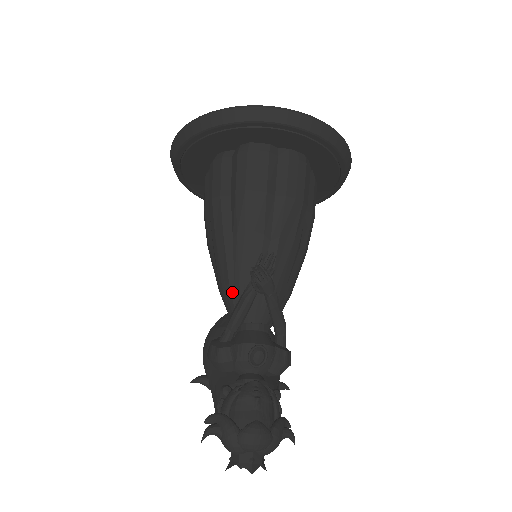
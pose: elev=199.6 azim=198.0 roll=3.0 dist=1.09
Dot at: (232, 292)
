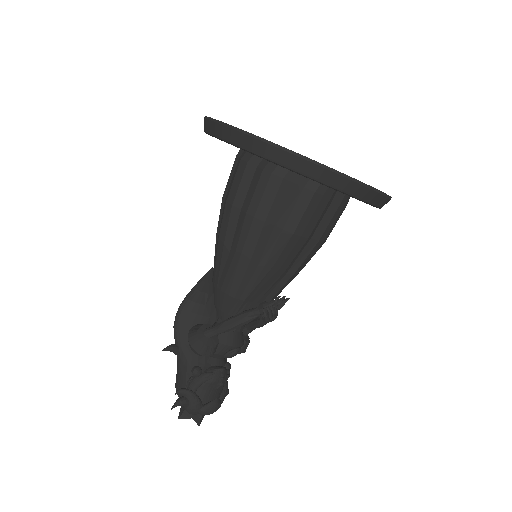
Dot at: (233, 303)
